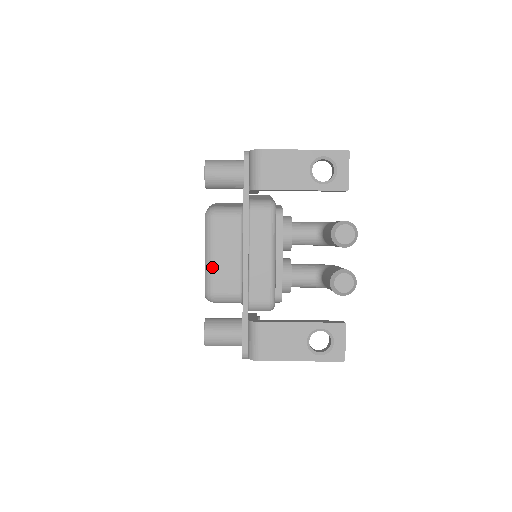
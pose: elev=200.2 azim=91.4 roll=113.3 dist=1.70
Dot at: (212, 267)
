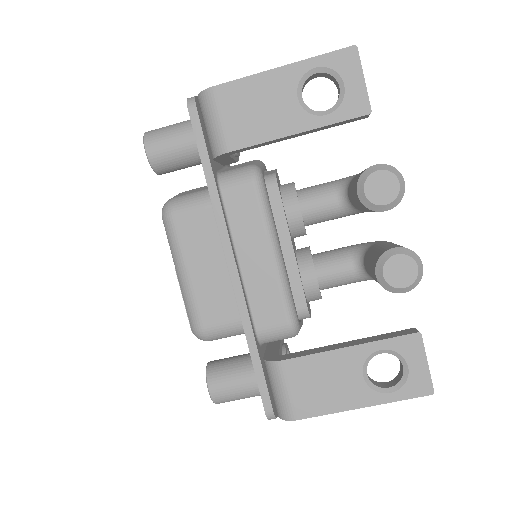
Dot at: (190, 291)
